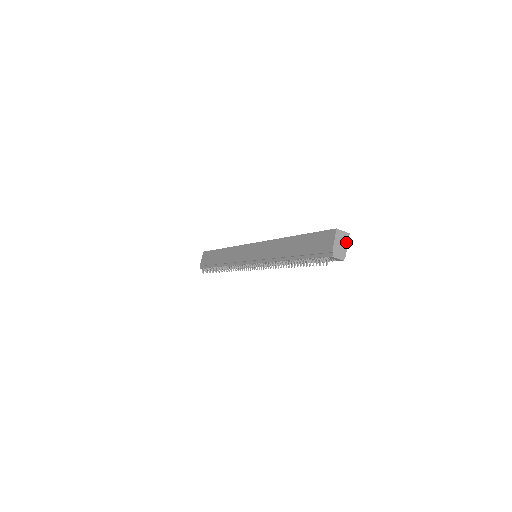
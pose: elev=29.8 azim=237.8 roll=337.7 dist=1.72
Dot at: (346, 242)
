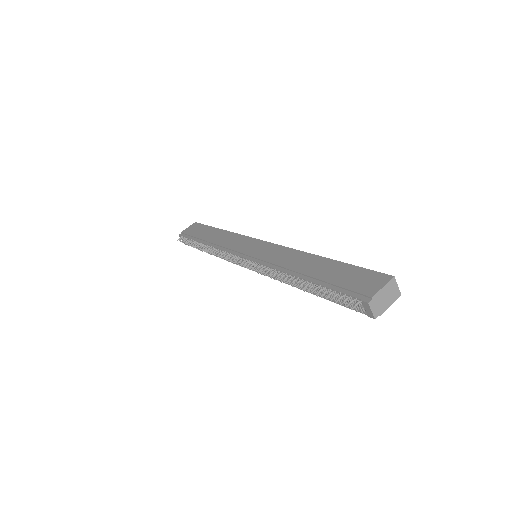
Dot at: (392, 300)
